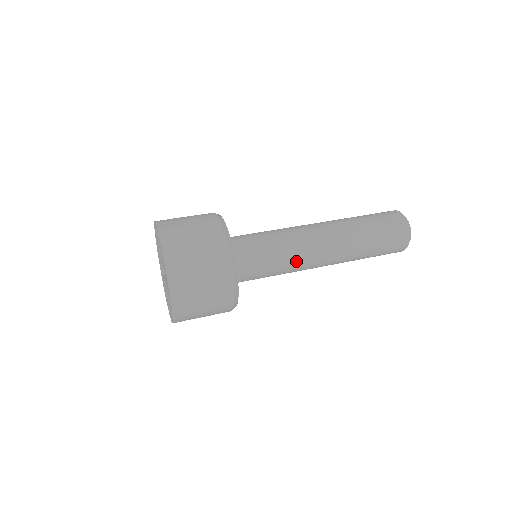
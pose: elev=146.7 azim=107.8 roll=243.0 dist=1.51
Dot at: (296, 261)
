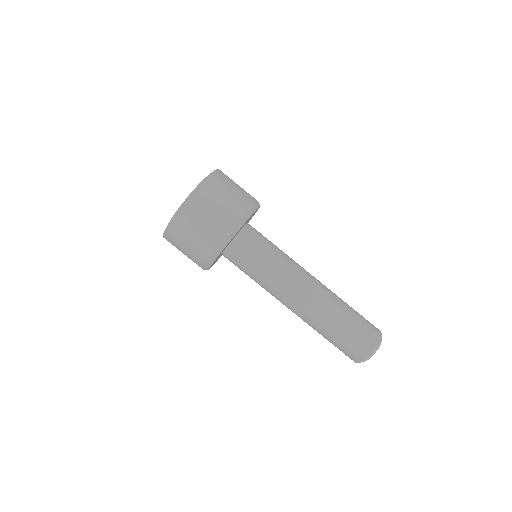
Dot at: occluded
